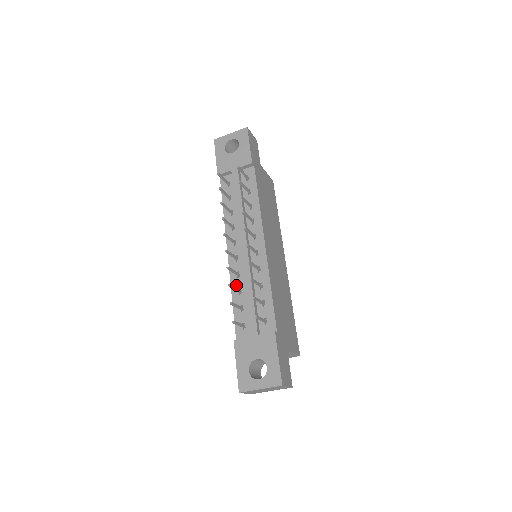
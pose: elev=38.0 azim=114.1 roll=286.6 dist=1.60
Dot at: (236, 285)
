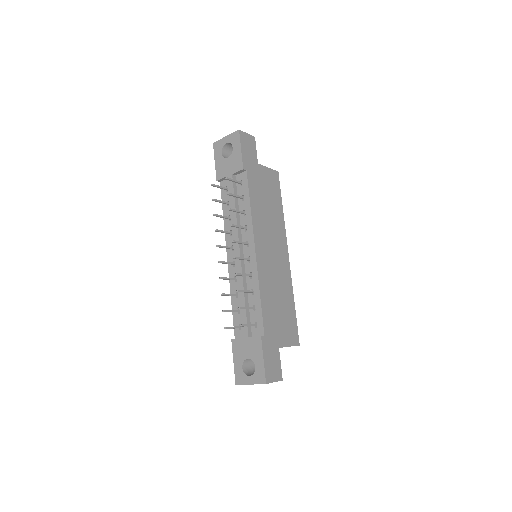
Dot at: (234, 289)
